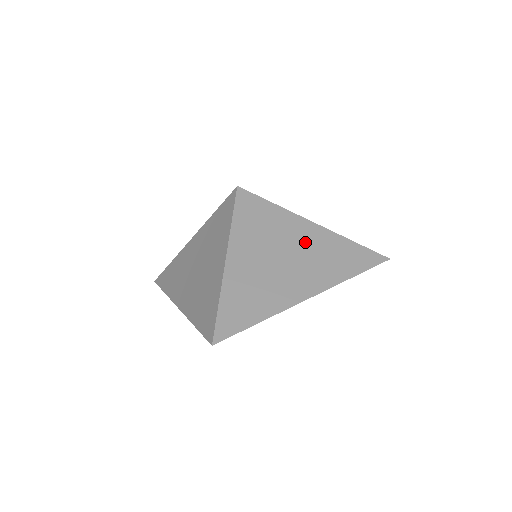
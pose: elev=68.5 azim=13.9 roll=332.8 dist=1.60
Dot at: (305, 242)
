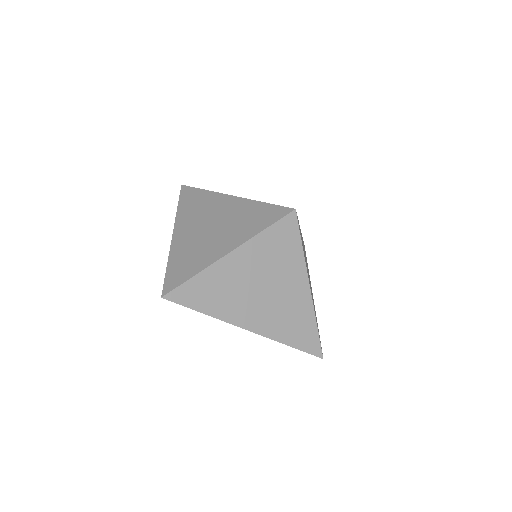
Dot at: (290, 293)
